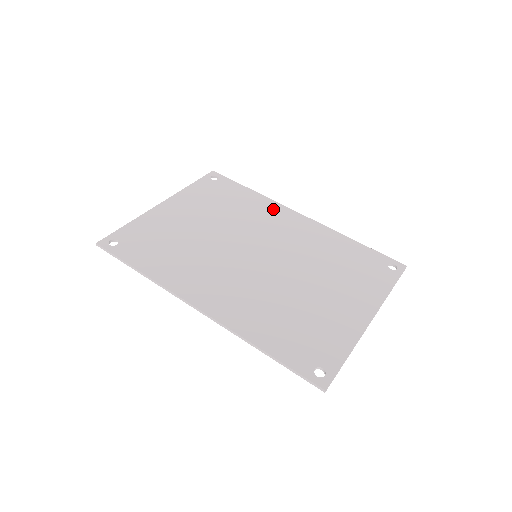
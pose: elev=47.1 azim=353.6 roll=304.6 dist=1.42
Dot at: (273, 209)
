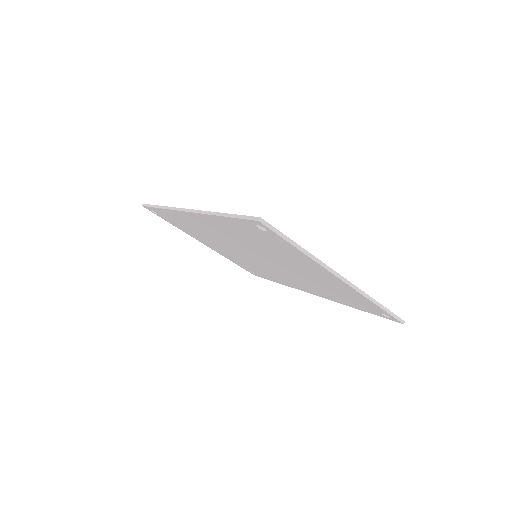
Dot at: occluded
